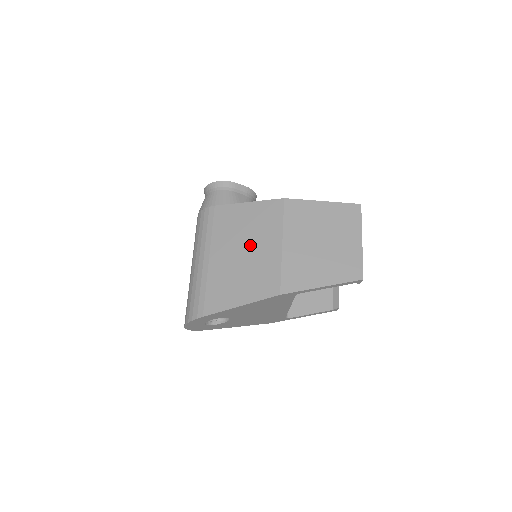
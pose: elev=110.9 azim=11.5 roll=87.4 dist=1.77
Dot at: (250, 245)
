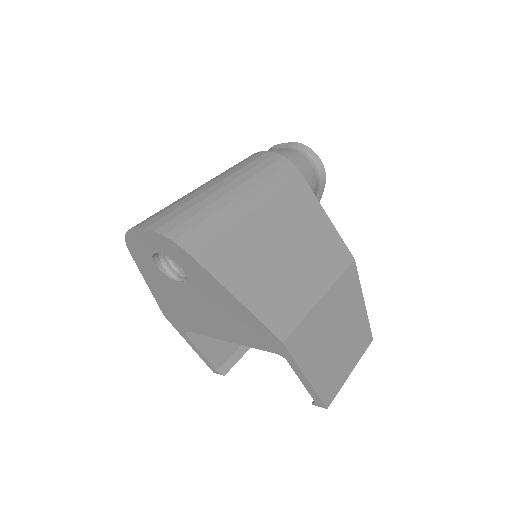
Dot at: (299, 256)
